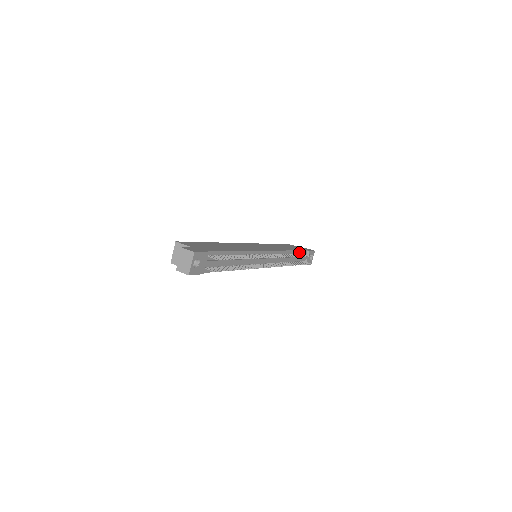
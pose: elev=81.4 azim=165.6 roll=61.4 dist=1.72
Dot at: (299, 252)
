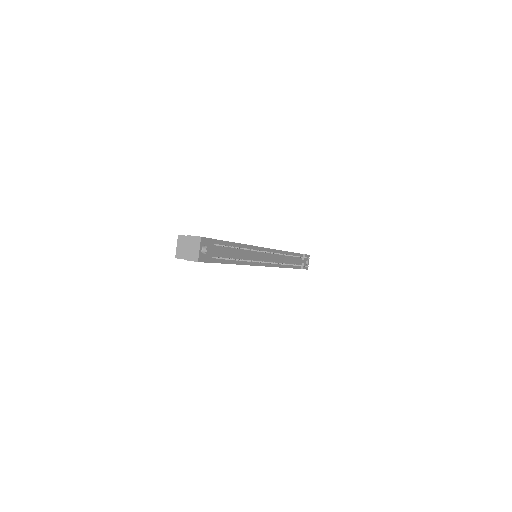
Dot at: (295, 255)
